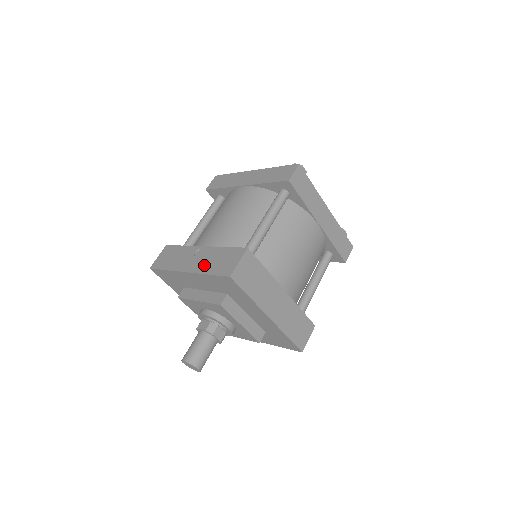
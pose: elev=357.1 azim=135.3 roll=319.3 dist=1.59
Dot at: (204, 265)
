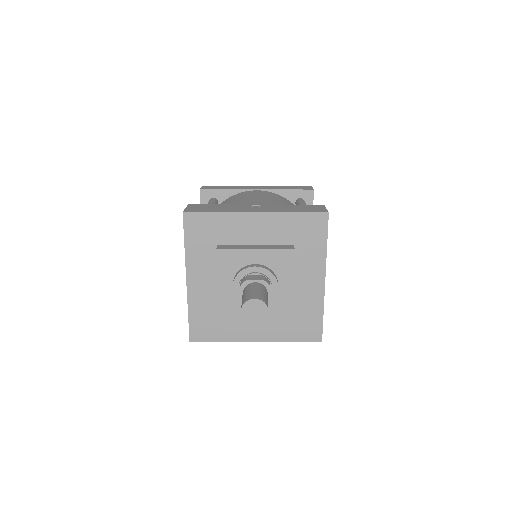
Dot at: (279, 209)
